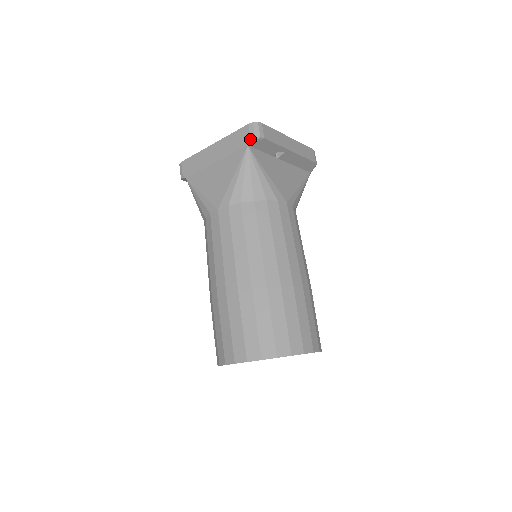
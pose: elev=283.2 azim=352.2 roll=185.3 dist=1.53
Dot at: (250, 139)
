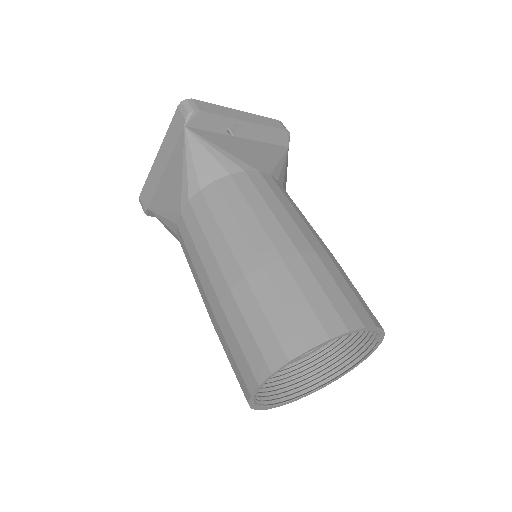
Dot at: (184, 118)
